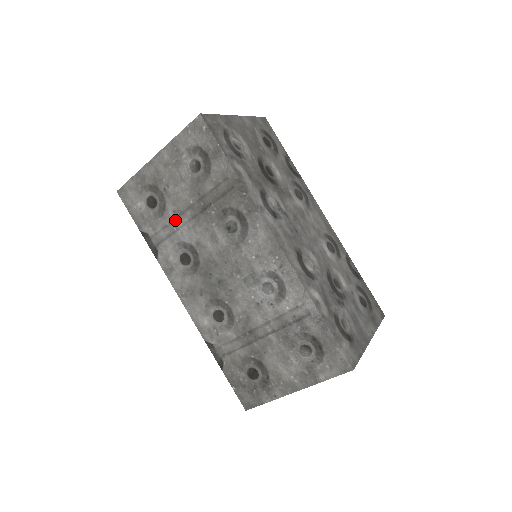
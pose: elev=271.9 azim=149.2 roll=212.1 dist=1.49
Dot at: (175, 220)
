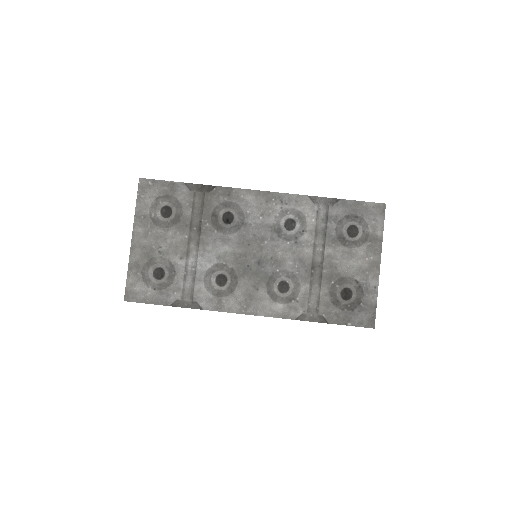
Dot at: (187, 263)
